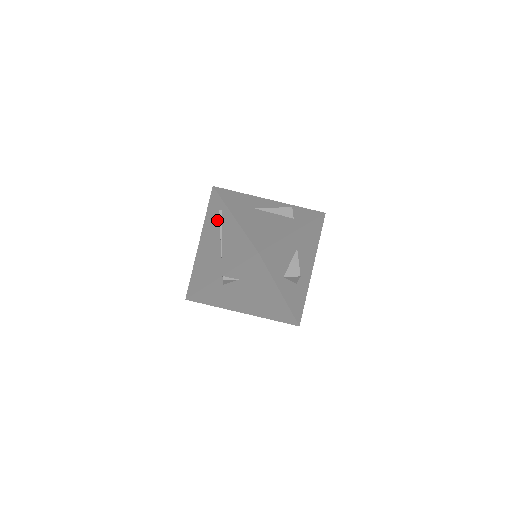
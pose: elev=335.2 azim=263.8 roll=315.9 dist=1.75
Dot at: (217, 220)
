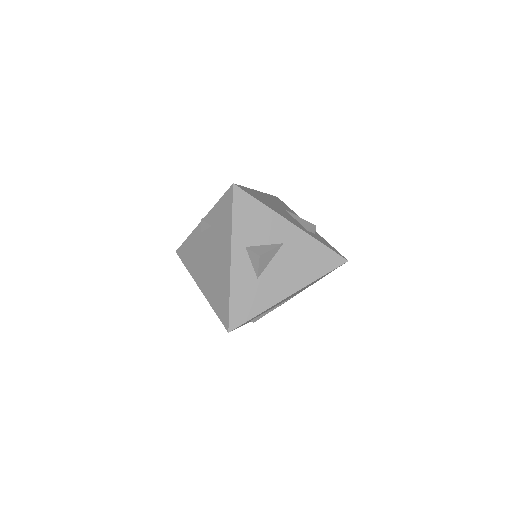
Dot at: occluded
